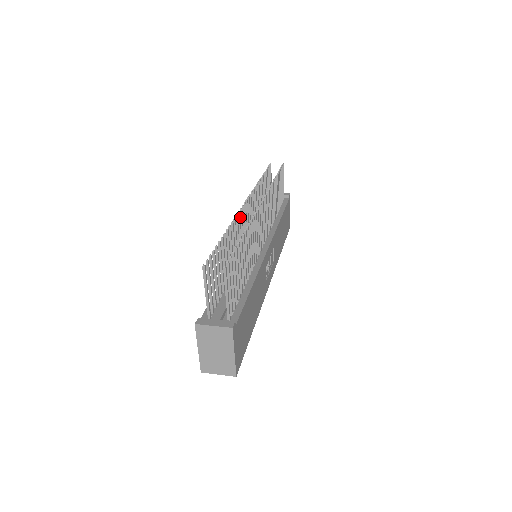
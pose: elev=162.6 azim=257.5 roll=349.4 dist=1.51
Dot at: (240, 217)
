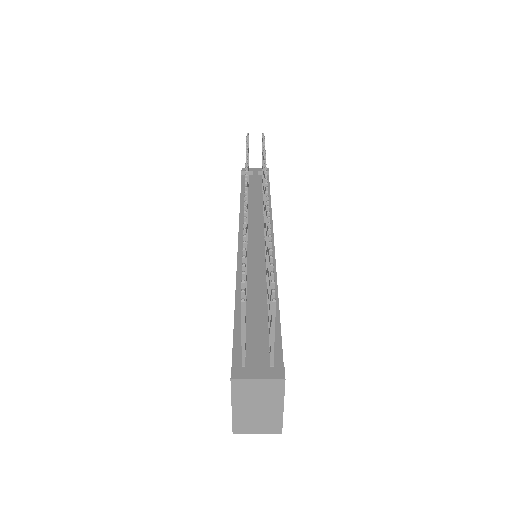
Dot at: occluded
